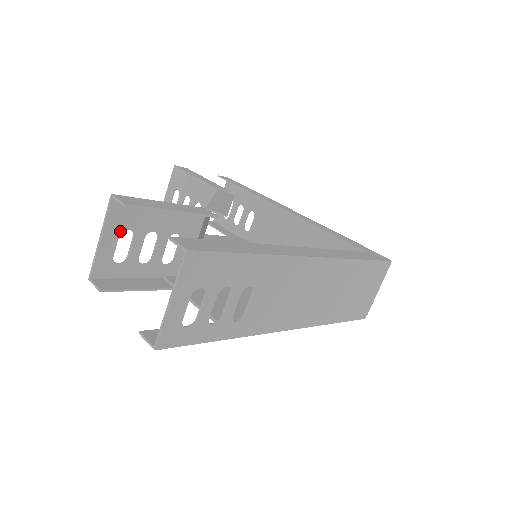
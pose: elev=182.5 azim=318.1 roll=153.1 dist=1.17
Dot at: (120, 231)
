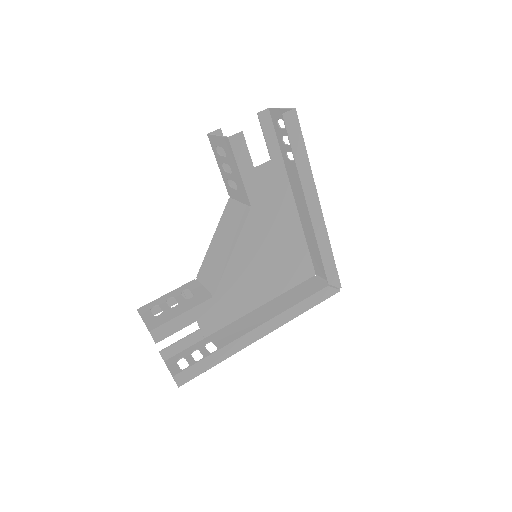
Dot at: (155, 318)
